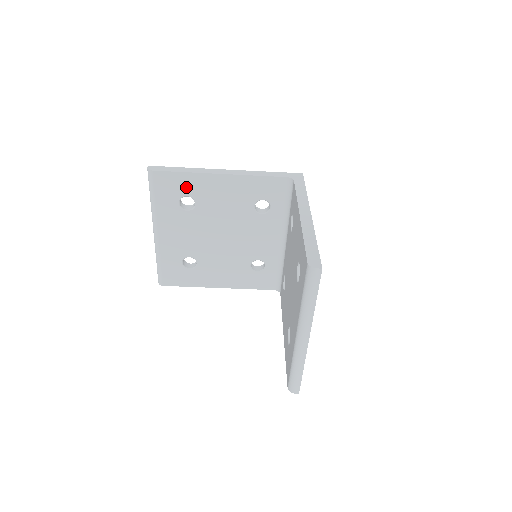
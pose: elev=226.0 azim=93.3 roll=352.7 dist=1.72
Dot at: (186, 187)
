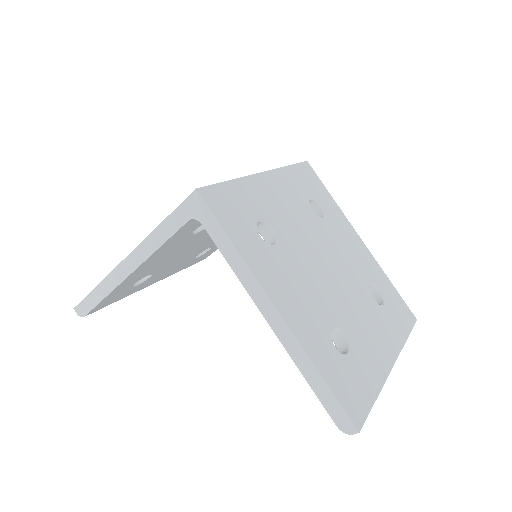
Dot at: (123, 289)
